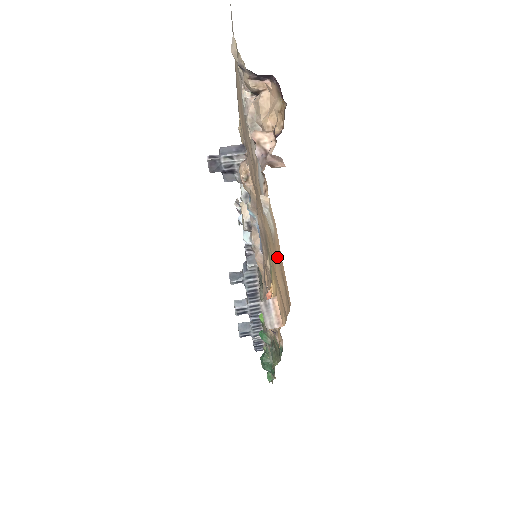
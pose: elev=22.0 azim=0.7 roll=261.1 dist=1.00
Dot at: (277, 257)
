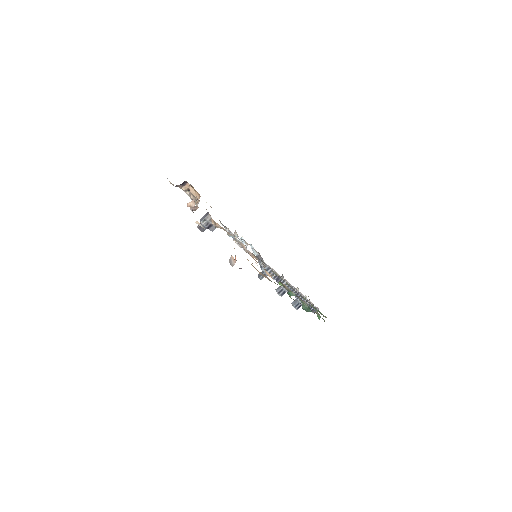
Dot at: occluded
